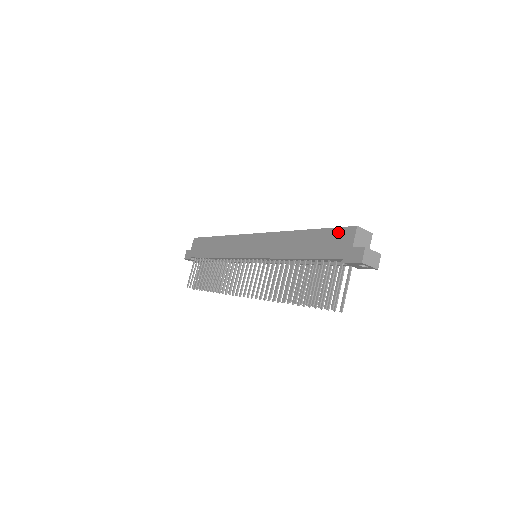
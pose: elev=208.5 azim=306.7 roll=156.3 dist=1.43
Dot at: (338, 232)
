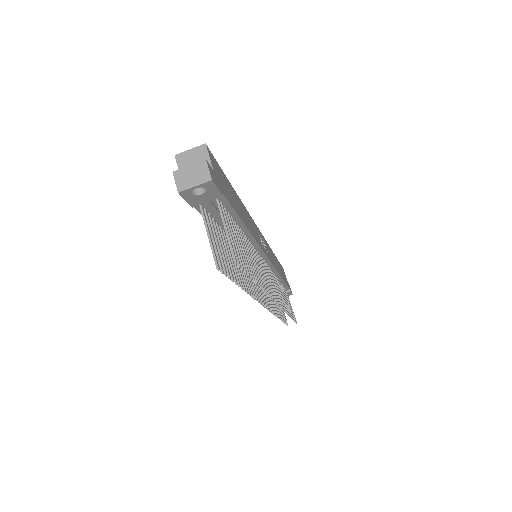
Dot at: occluded
